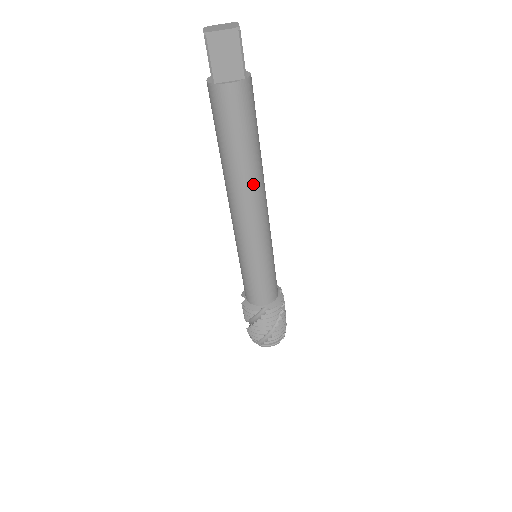
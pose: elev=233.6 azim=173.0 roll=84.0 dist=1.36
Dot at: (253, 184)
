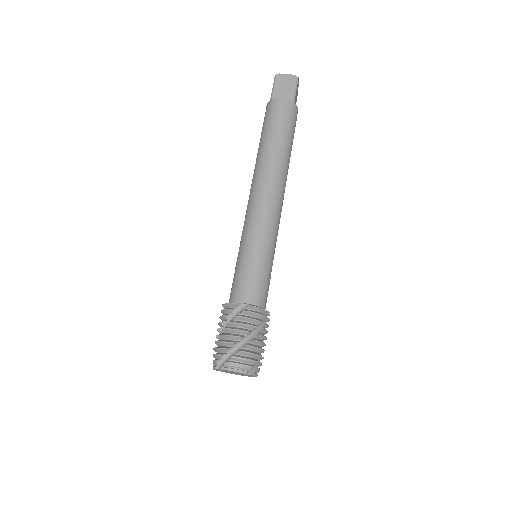
Dot at: (276, 170)
